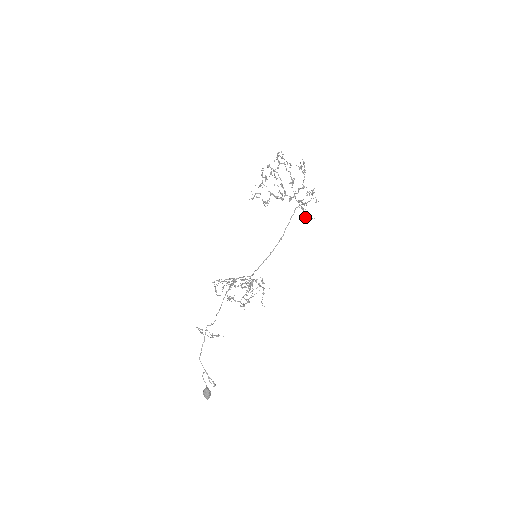
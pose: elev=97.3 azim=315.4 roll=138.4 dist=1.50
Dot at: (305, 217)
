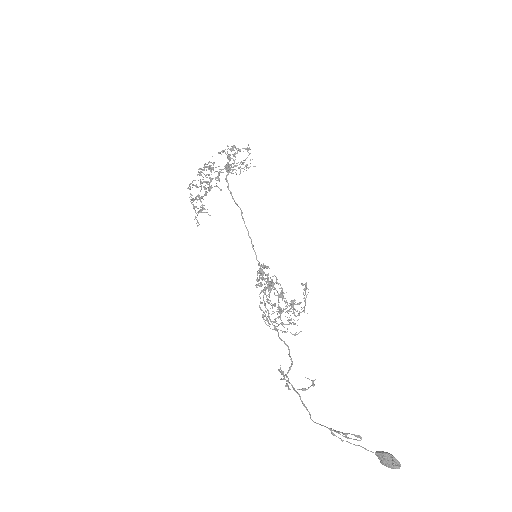
Dot at: (240, 171)
